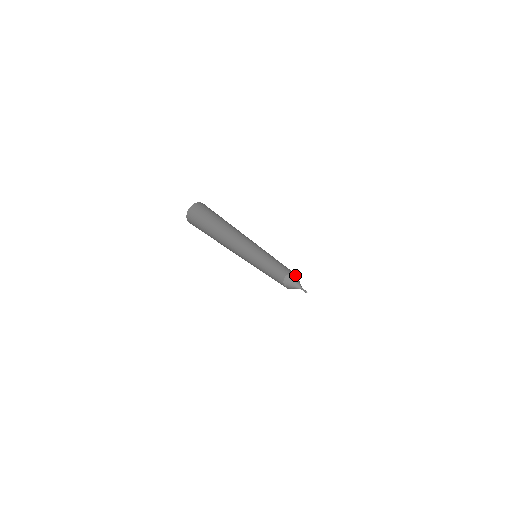
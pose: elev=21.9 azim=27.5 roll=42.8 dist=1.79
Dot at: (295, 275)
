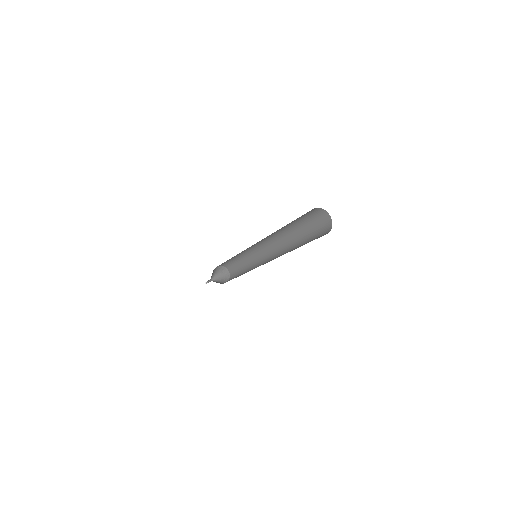
Dot at: (223, 268)
